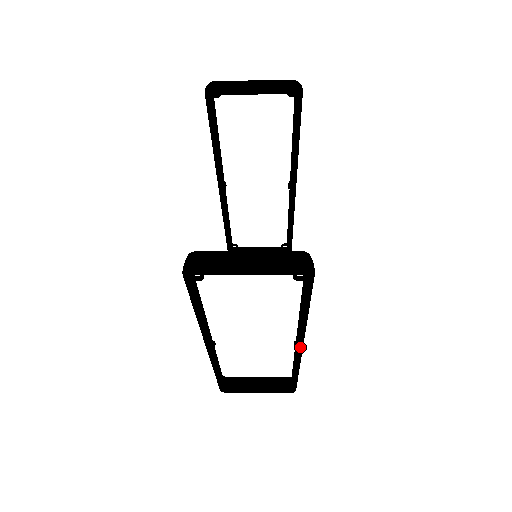
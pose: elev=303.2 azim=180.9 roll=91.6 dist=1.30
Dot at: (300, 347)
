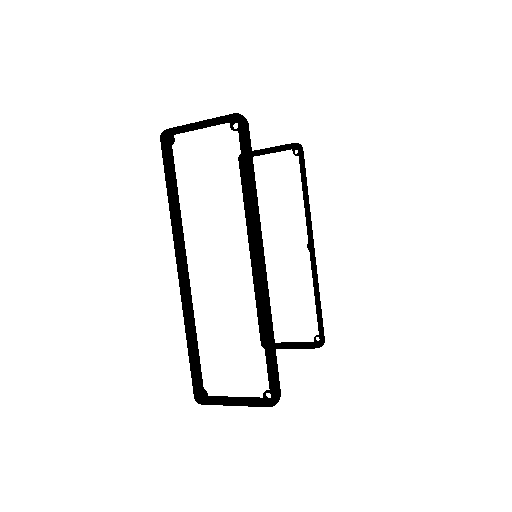
Dot at: (256, 256)
